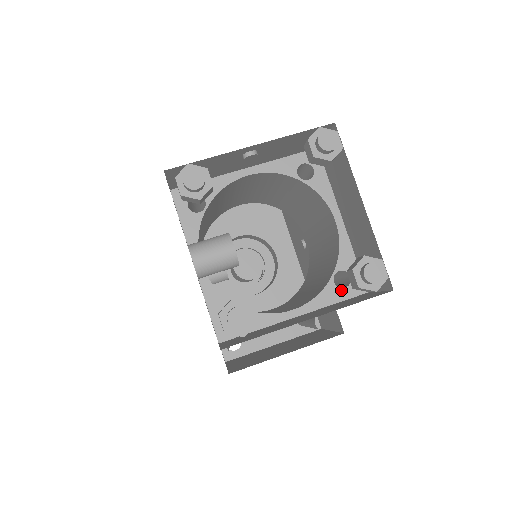
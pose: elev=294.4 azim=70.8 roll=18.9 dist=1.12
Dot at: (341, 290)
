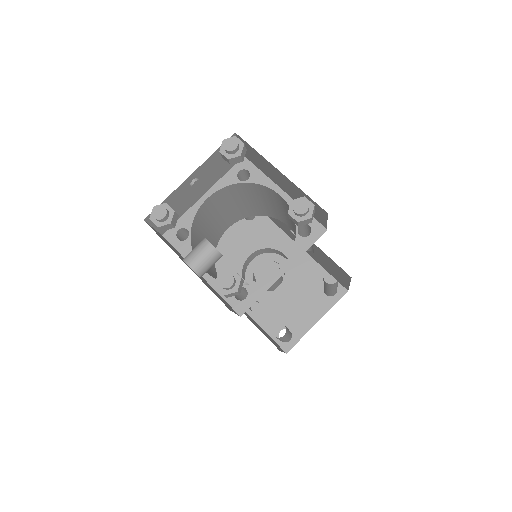
Dot at: (307, 238)
